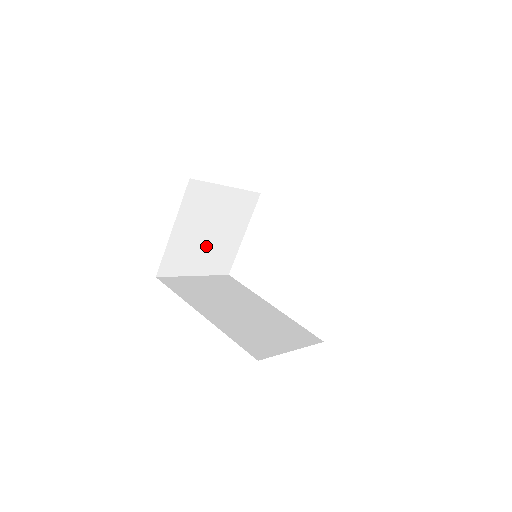
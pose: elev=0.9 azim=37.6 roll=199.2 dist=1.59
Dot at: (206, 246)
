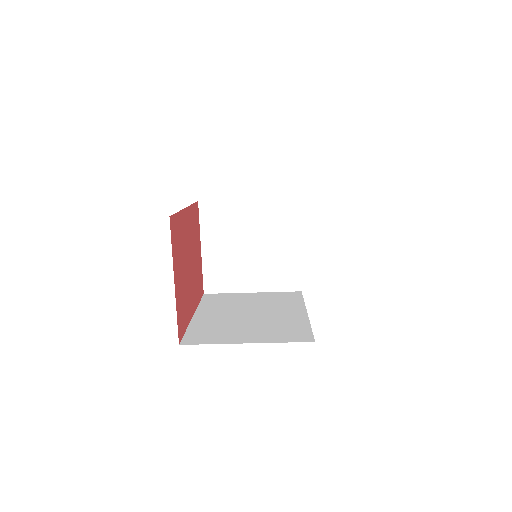
Dot at: (251, 261)
